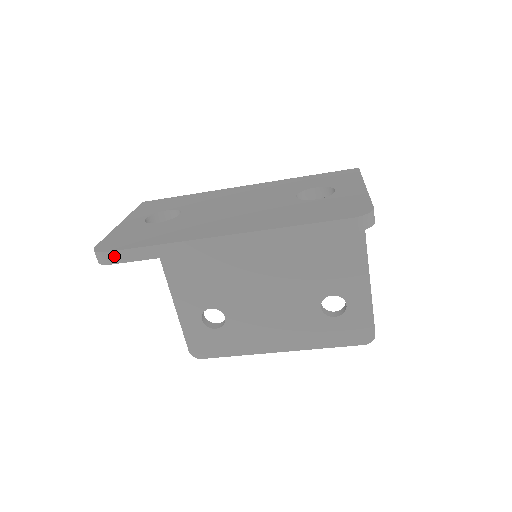
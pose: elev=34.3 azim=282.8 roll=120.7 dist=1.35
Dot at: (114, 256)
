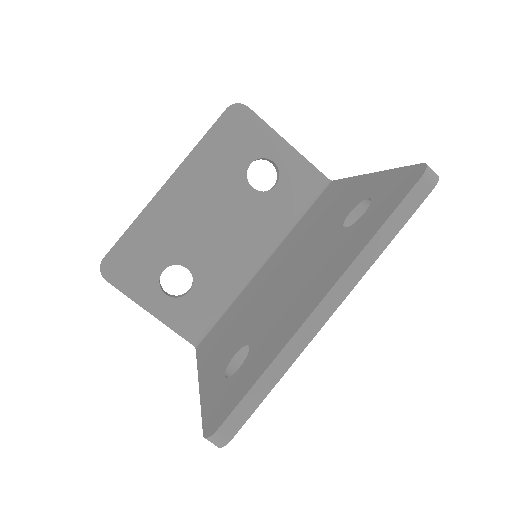
Dot at: (108, 253)
